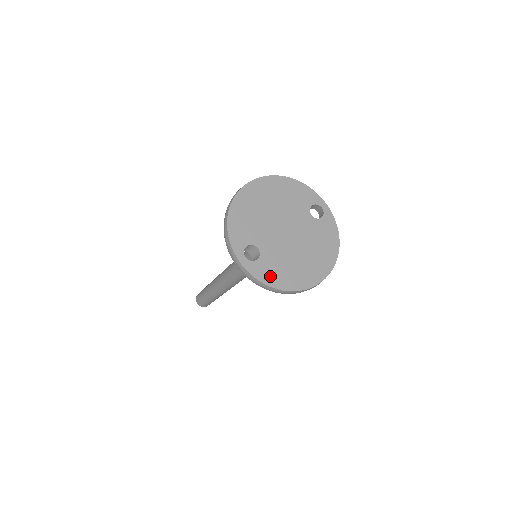
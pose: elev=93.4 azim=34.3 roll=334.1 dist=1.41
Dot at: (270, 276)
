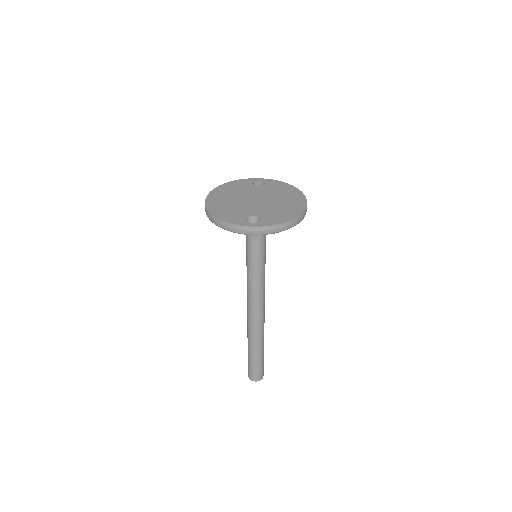
Dot at: (278, 219)
